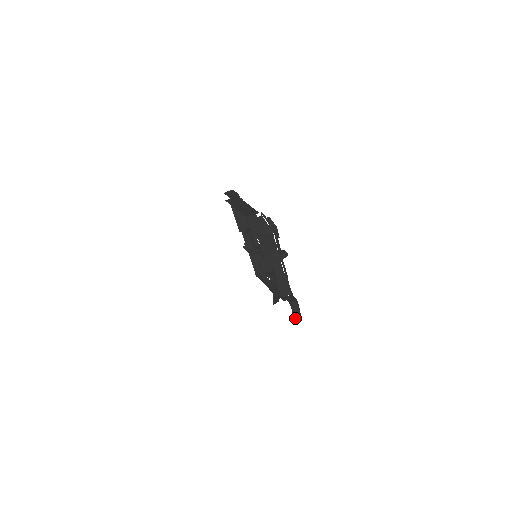
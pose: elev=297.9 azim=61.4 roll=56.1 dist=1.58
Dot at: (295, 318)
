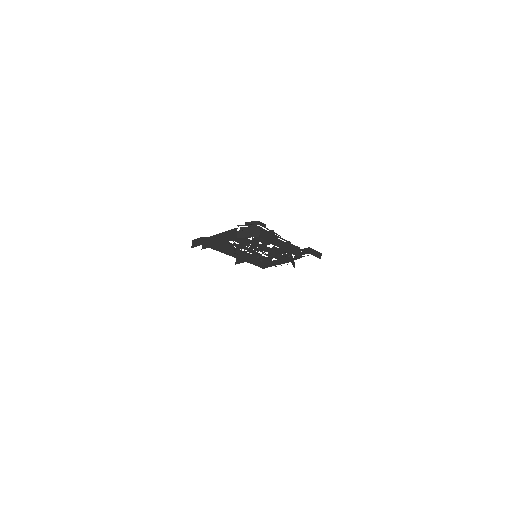
Dot at: (319, 258)
